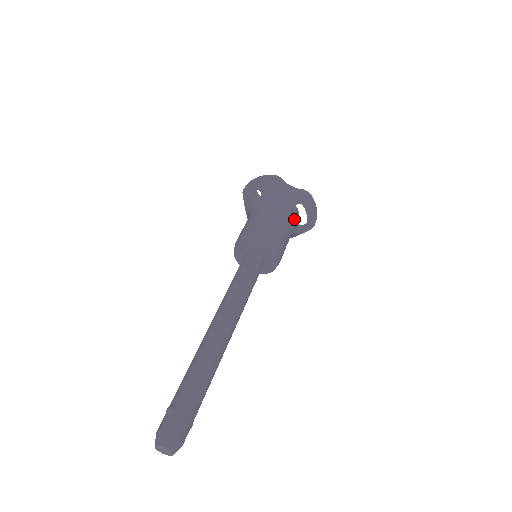
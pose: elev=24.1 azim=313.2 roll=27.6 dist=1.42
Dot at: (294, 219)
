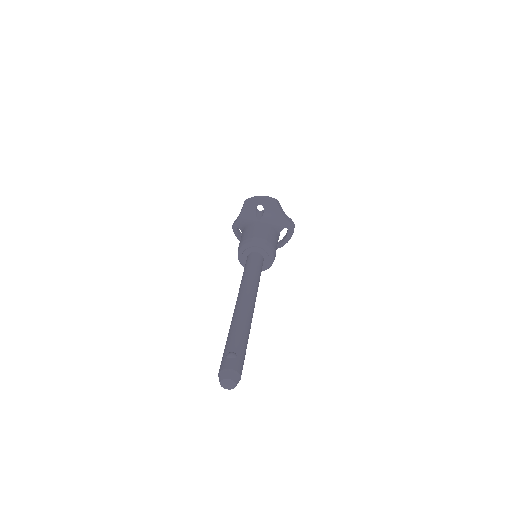
Dot at: occluded
